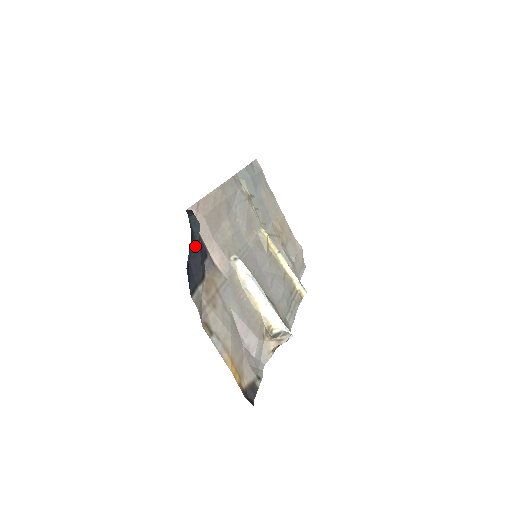
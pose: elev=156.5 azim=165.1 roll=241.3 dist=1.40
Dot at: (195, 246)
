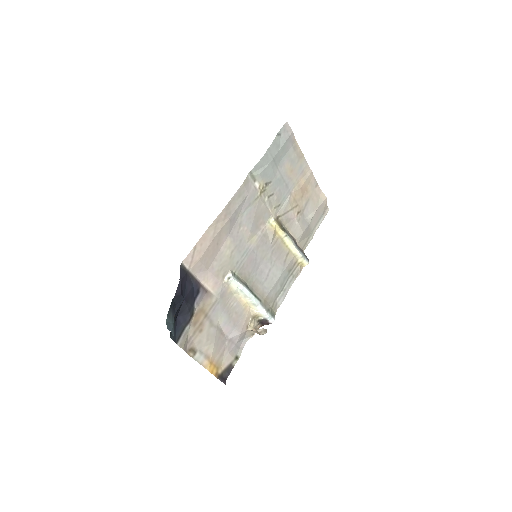
Dot at: occluded
